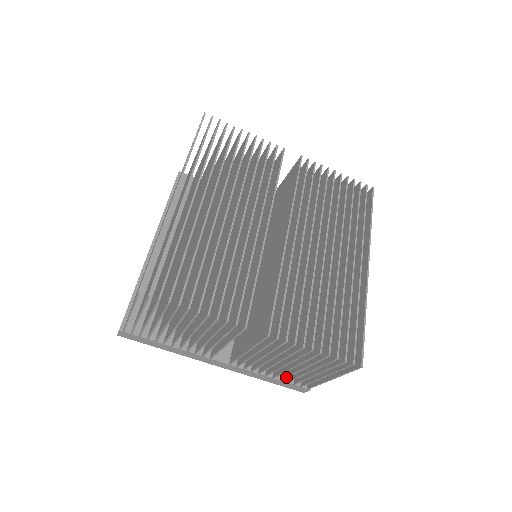
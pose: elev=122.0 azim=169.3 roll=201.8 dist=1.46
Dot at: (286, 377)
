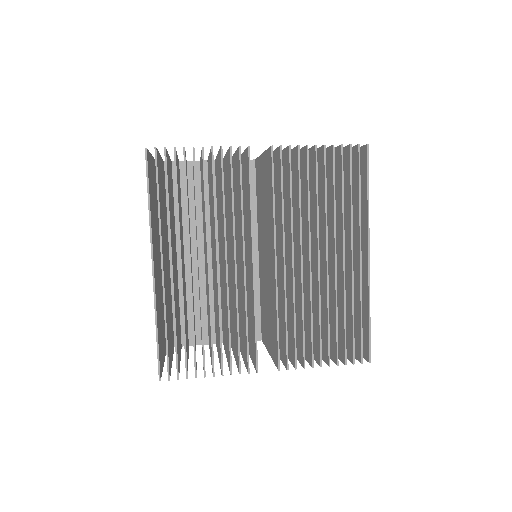
Dot at: occluded
